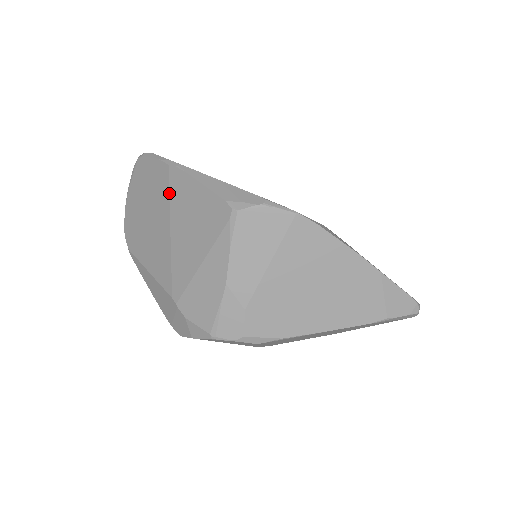
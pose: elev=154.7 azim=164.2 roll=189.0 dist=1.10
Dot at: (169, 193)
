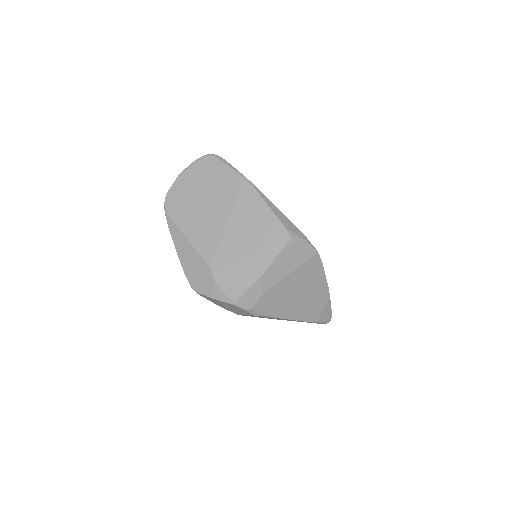
Dot at: (237, 198)
